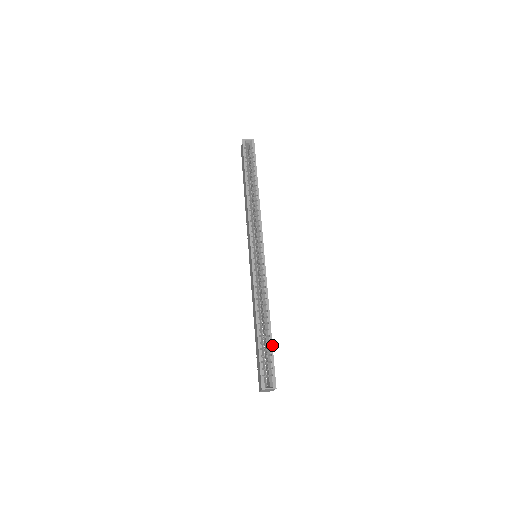
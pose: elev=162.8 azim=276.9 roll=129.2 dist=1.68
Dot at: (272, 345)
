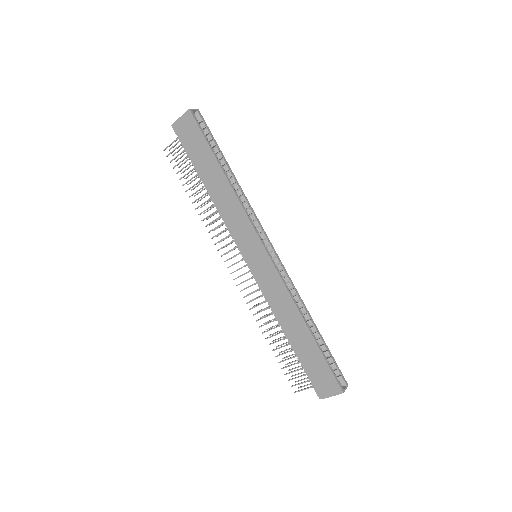
Dot at: occluded
